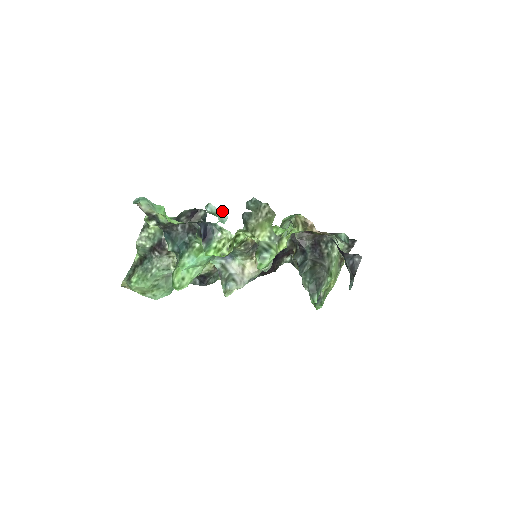
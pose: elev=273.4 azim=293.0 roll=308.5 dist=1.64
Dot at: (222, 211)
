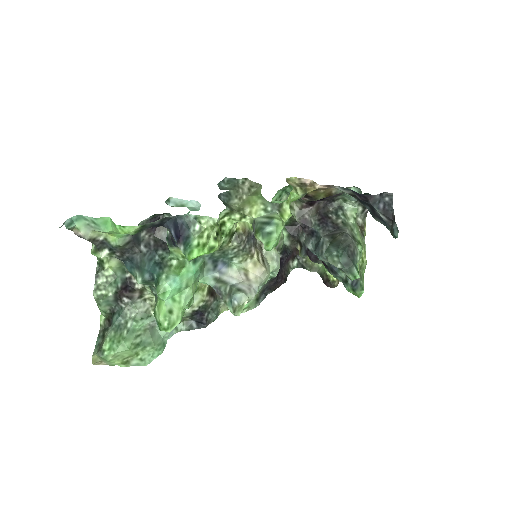
Dot at: (190, 200)
